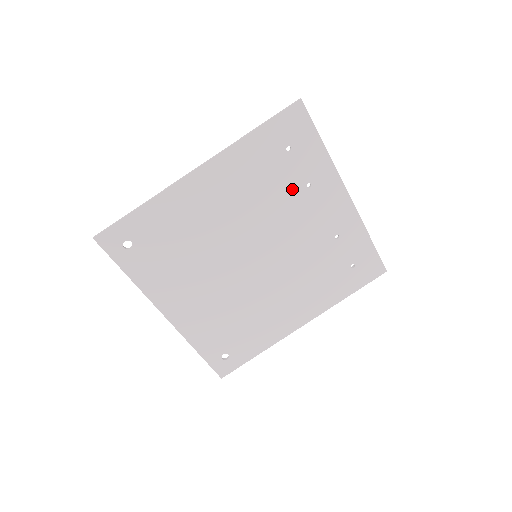
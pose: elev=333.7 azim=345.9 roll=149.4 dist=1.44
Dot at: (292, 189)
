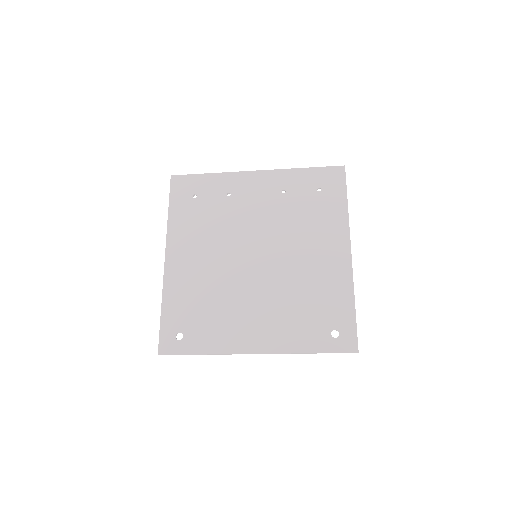
Dot at: (223, 206)
